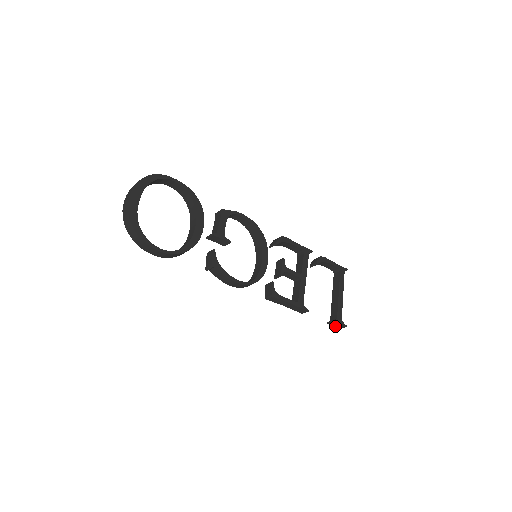
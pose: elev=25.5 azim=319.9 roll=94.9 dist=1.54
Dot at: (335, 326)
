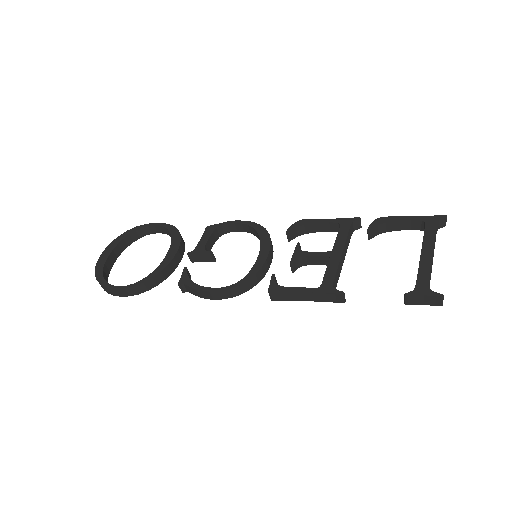
Dot at: (427, 304)
